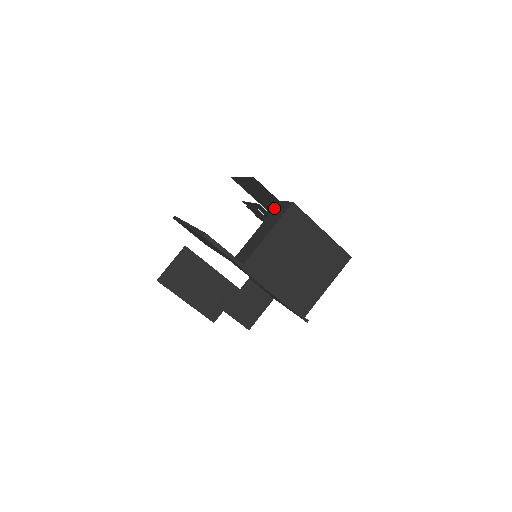
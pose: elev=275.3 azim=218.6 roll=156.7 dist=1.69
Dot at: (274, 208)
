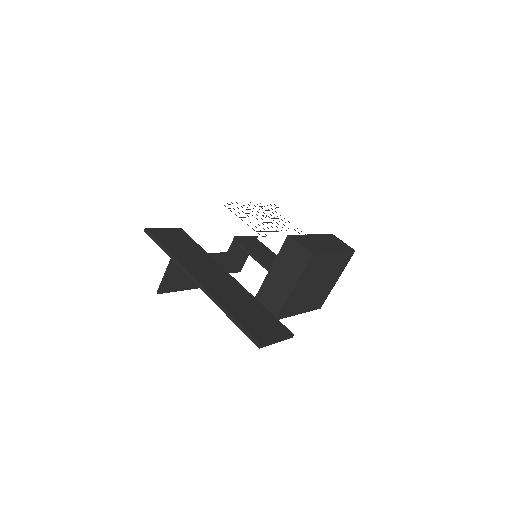
Dot at: (283, 244)
